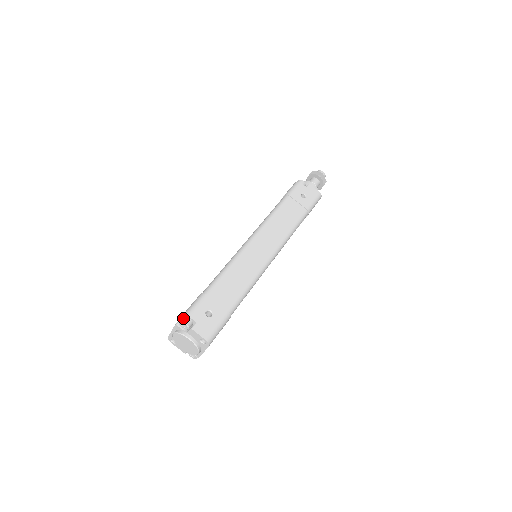
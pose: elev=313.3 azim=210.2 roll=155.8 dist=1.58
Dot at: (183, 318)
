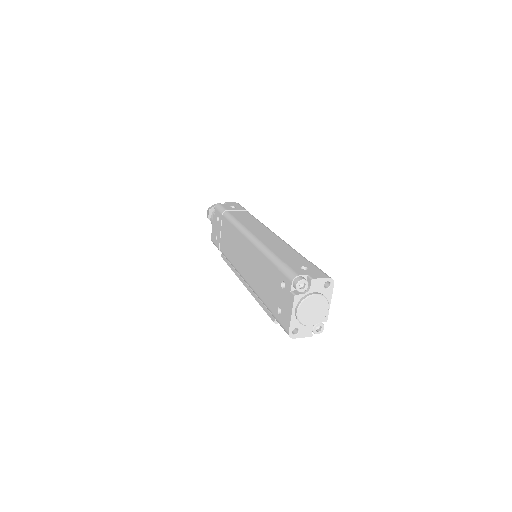
Dot at: (297, 280)
